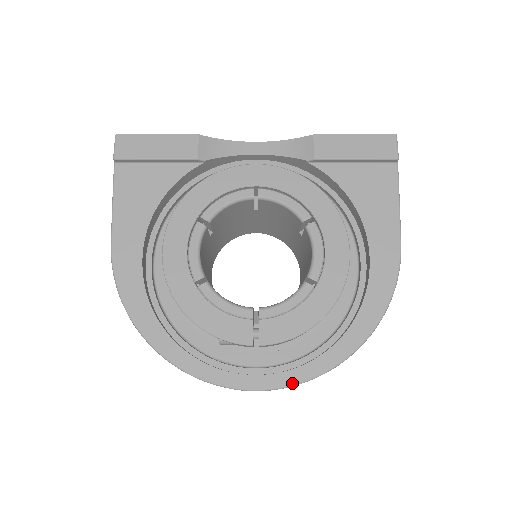
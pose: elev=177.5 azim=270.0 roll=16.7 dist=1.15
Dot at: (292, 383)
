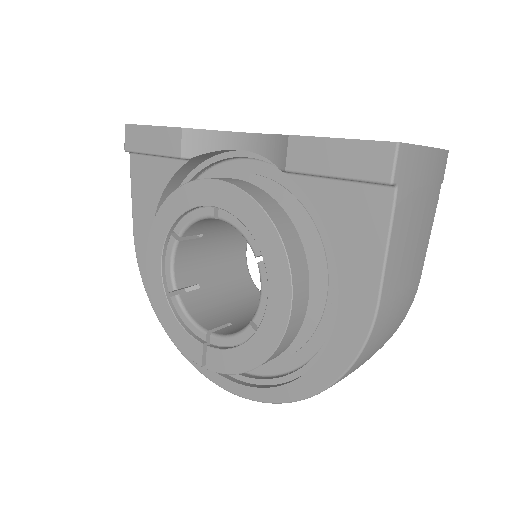
Dot at: (253, 398)
